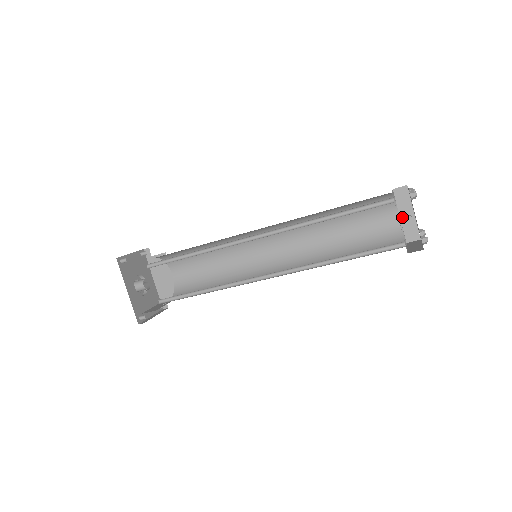
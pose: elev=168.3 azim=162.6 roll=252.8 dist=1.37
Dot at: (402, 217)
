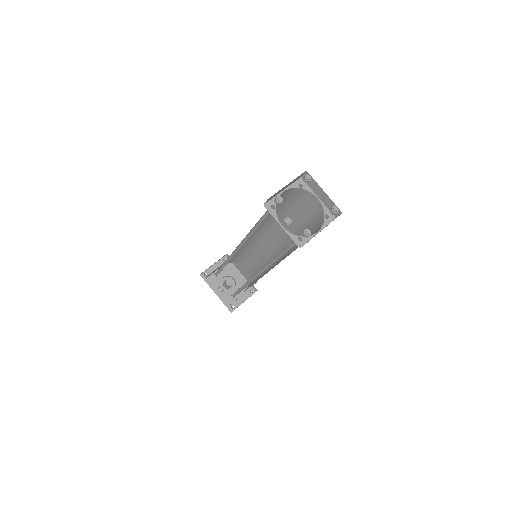
Dot at: (320, 198)
